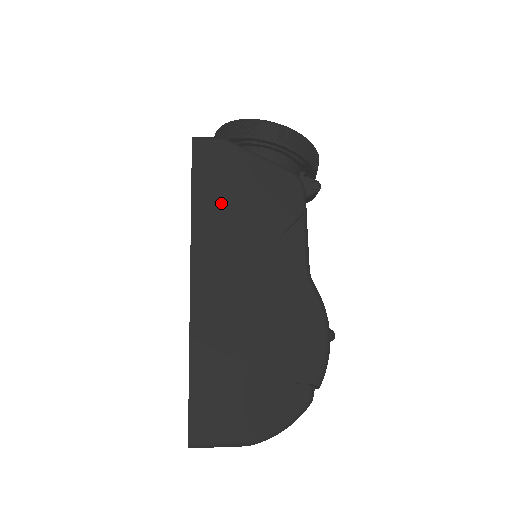
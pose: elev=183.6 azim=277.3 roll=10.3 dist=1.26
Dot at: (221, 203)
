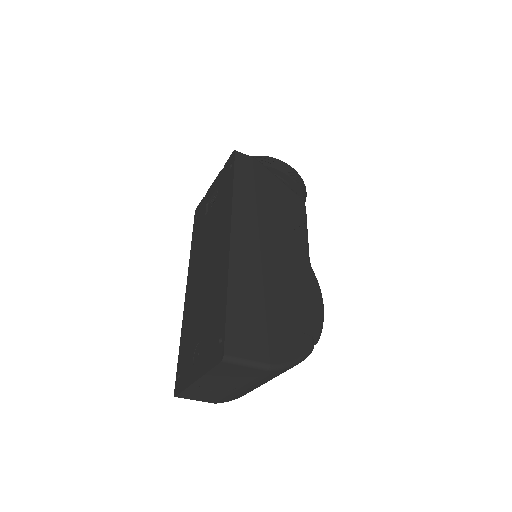
Dot at: (254, 196)
